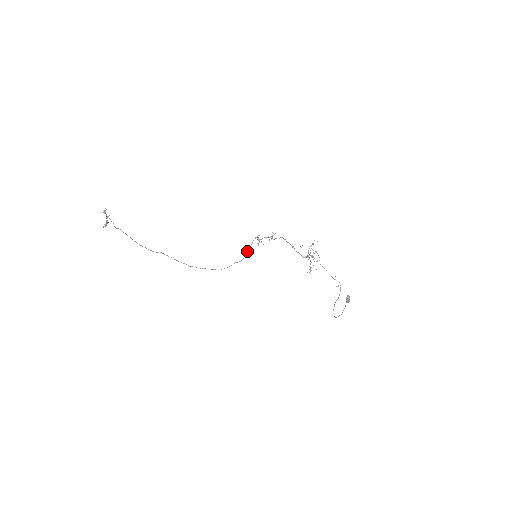
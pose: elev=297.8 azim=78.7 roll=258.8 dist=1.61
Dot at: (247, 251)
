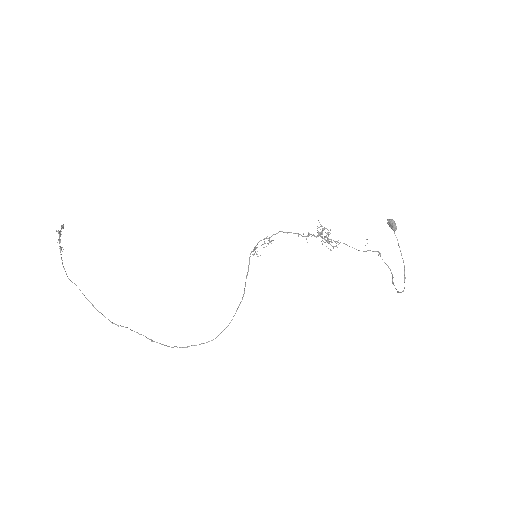
Dot at: (246, 277)
